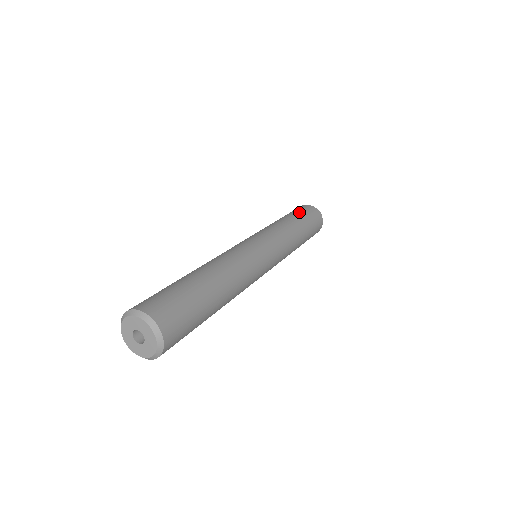
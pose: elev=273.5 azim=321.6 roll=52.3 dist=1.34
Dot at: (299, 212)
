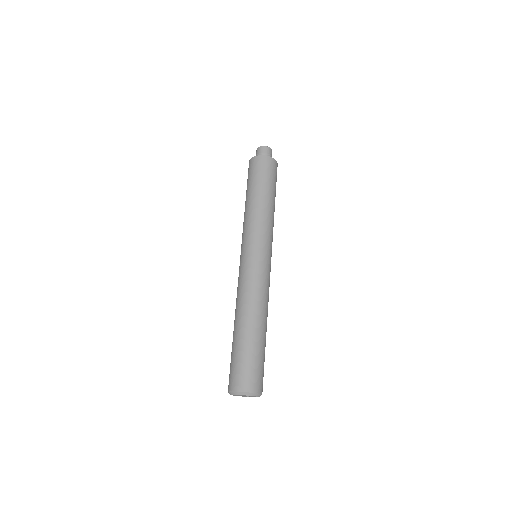
Dot at: (253, 179)
